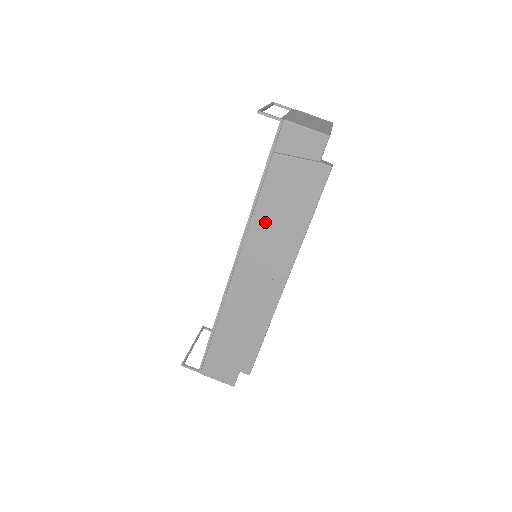
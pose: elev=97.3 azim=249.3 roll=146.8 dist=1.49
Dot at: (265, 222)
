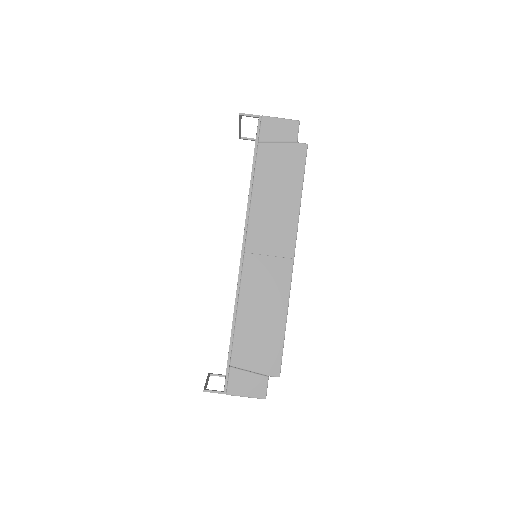
Dot at: (263, 203)
